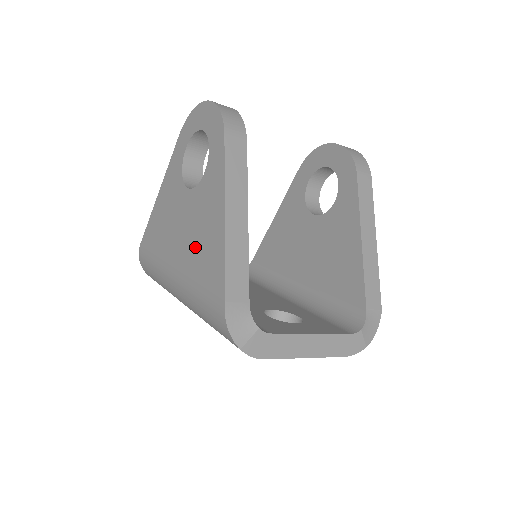
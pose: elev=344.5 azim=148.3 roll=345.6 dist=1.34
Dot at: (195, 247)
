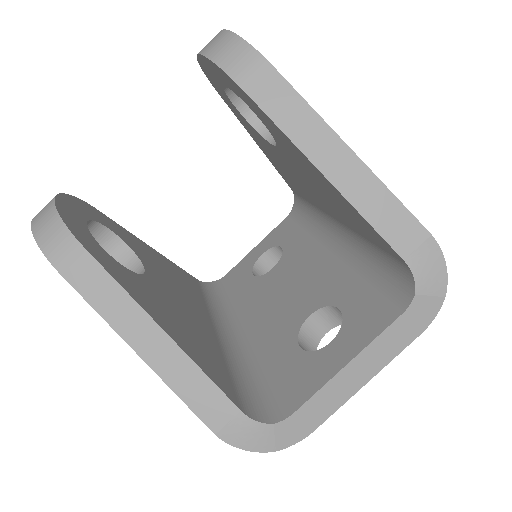
Dot at: occluded
